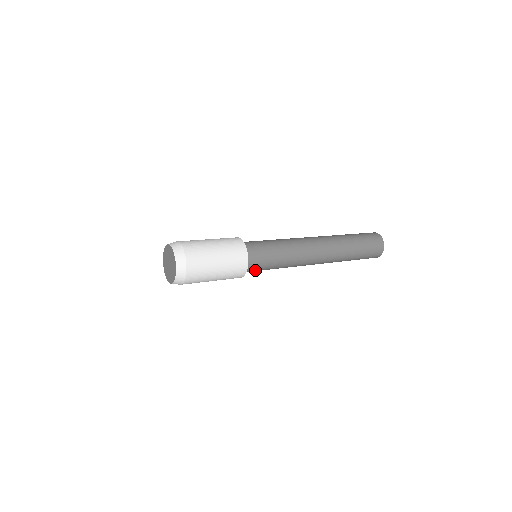
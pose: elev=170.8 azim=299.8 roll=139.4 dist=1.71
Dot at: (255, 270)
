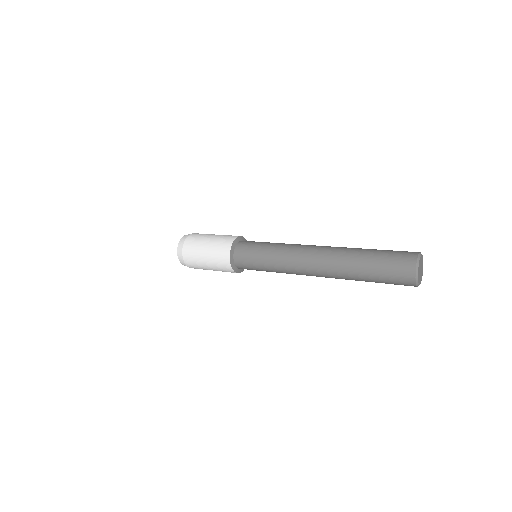
Dot at: (247, 267)
